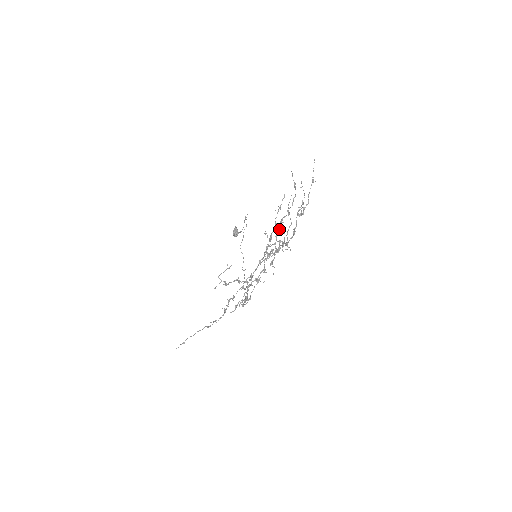
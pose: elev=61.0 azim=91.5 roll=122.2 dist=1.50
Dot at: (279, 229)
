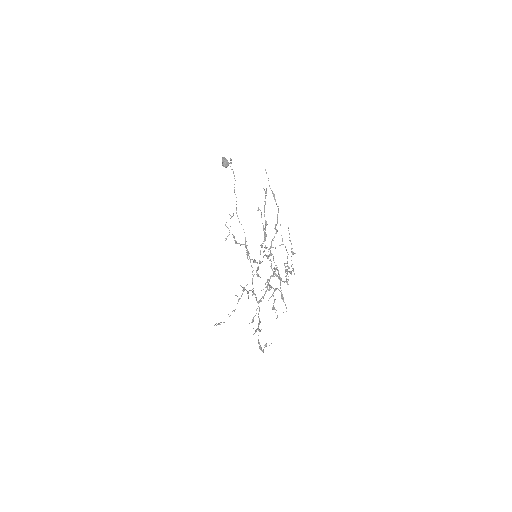
Dot at: (271, 255)
